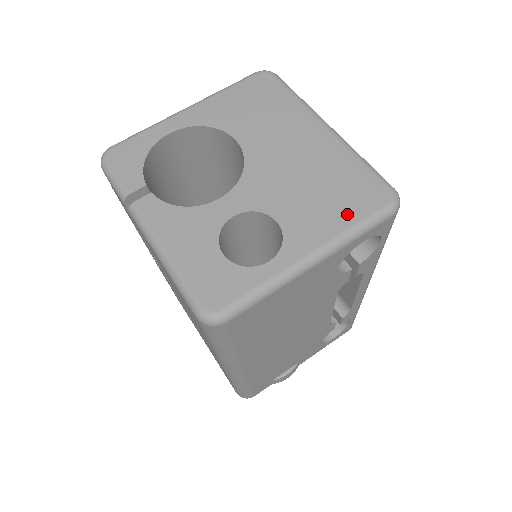
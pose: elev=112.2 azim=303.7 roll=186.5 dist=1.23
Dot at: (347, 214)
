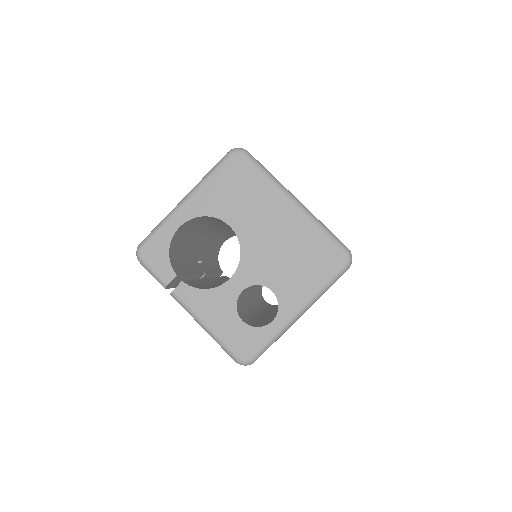
Dot at: (317, 278)
